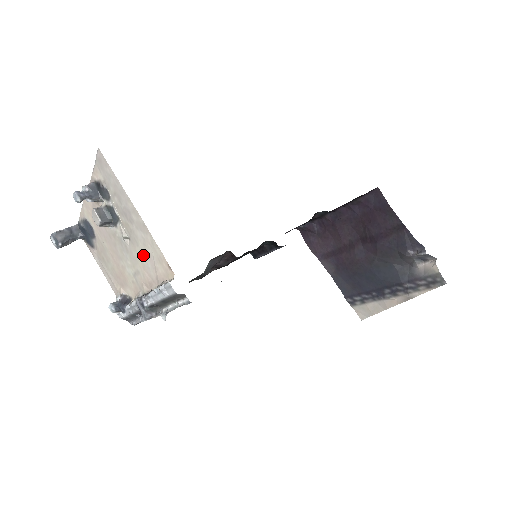
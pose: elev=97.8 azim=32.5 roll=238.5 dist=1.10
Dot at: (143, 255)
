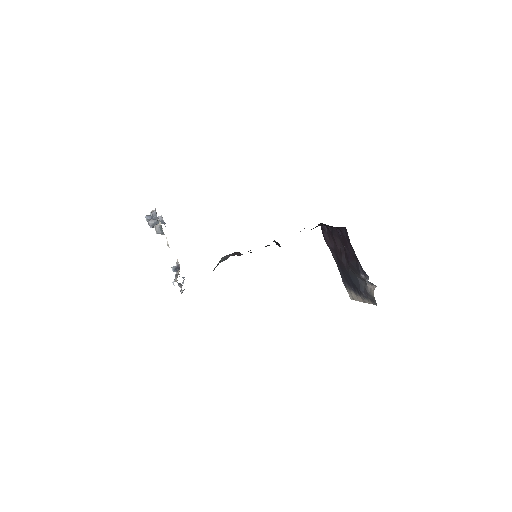
Dot at: occluded
